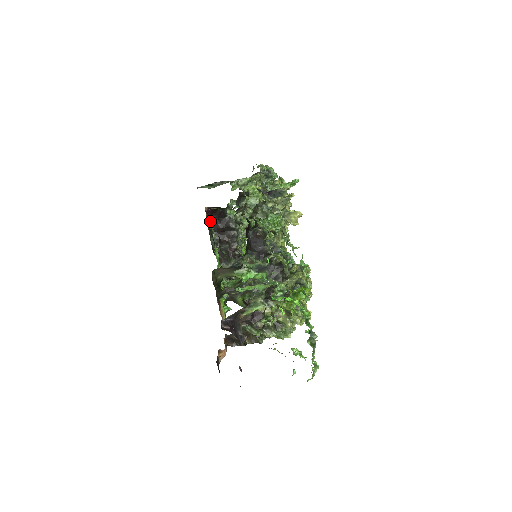
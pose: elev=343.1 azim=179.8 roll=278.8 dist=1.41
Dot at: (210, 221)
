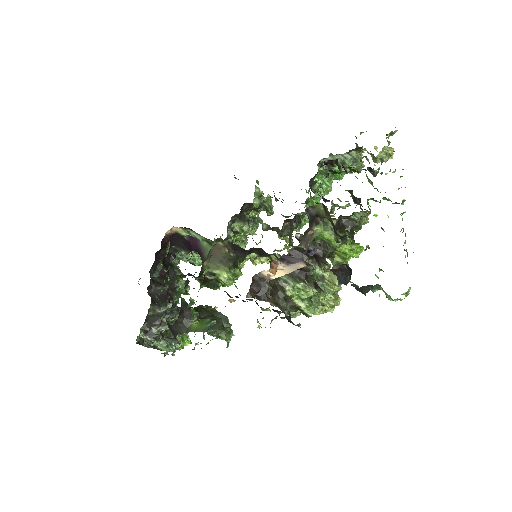
Dot at: (169, 244)
